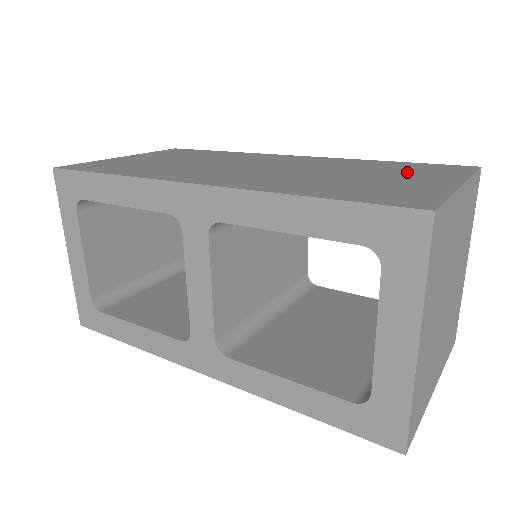
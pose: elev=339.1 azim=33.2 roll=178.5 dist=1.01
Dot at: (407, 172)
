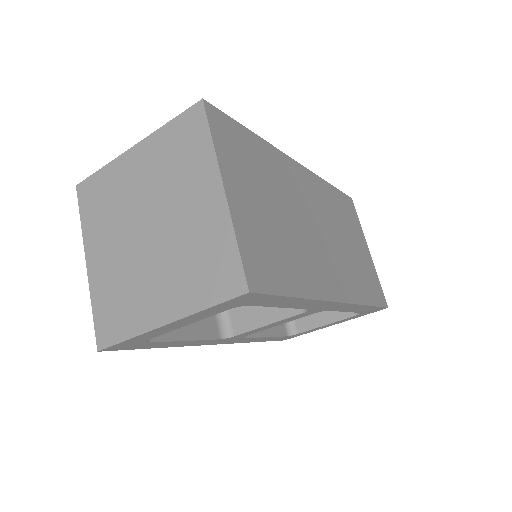
Dot at: (352, 225)
